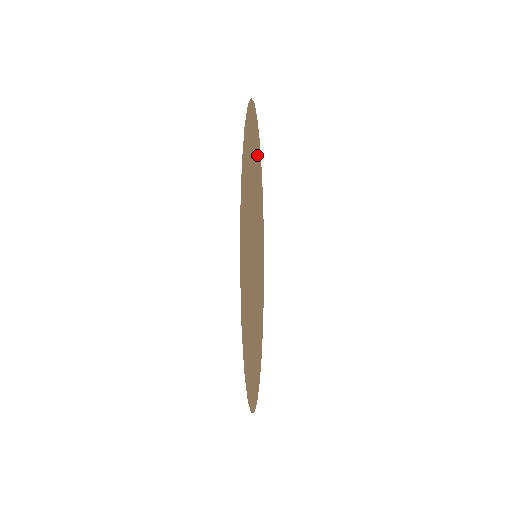
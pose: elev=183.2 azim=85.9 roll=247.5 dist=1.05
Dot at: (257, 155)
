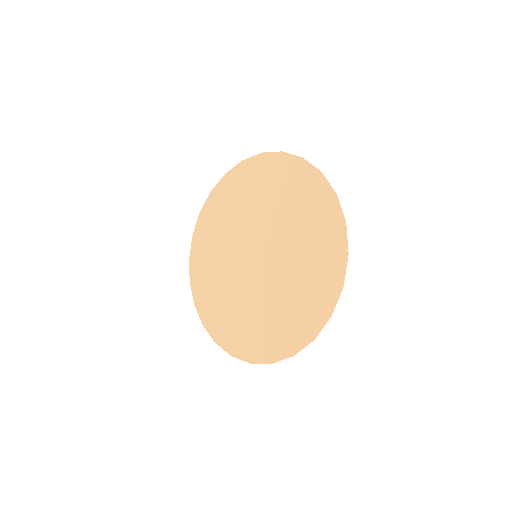
Dot at: (286, 182)
